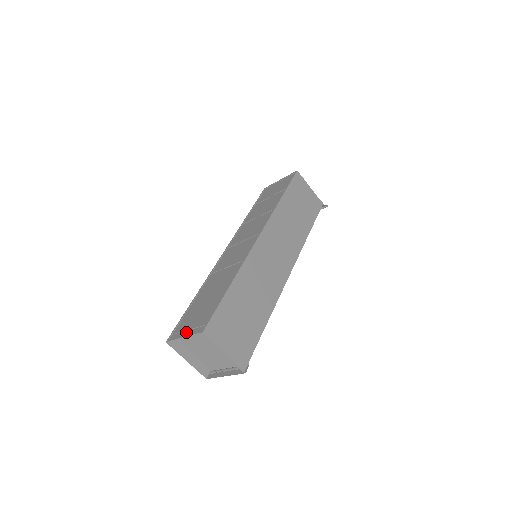
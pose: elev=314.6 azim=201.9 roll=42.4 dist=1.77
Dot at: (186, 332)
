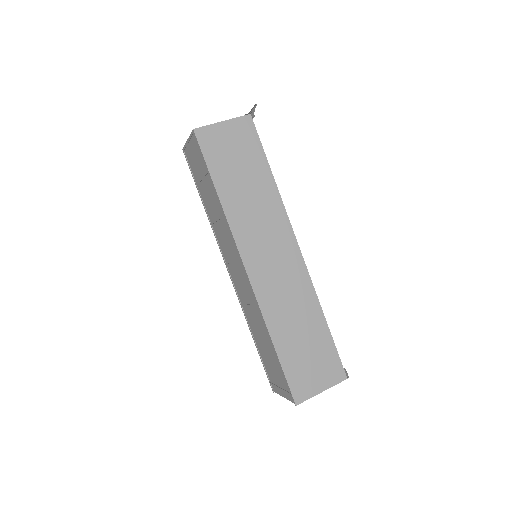
Dot at: (281, 392)
